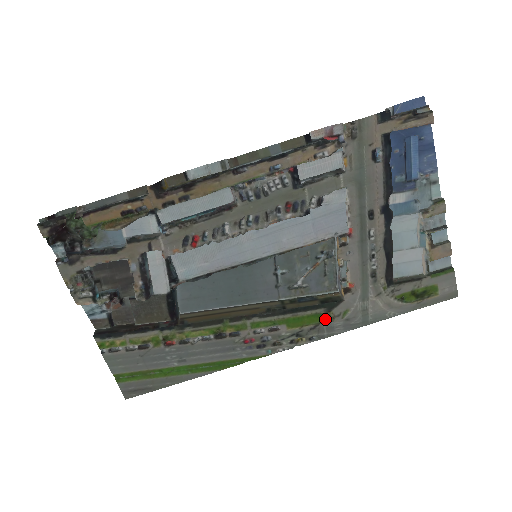
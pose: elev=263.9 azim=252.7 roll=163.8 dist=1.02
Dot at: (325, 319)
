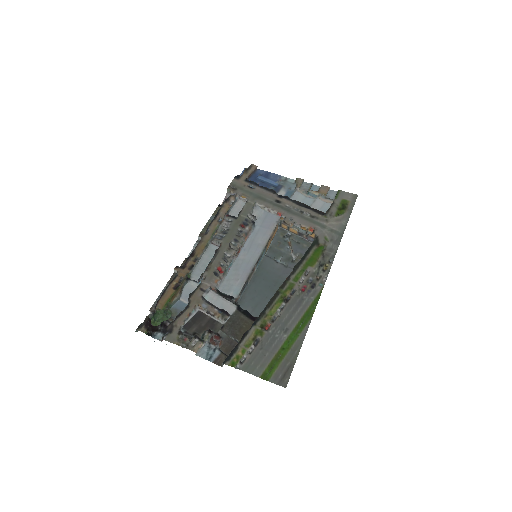
Dot at: (322, 249)
